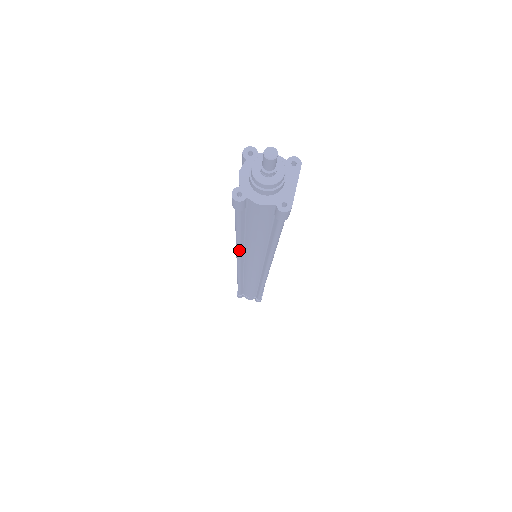
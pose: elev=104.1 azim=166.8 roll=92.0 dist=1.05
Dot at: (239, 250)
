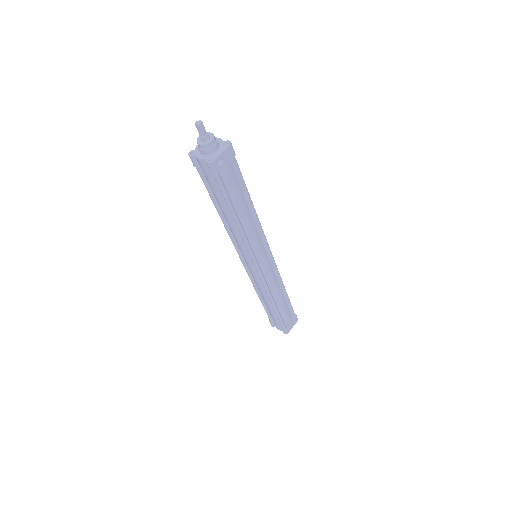
Dot at: (226, 227)
